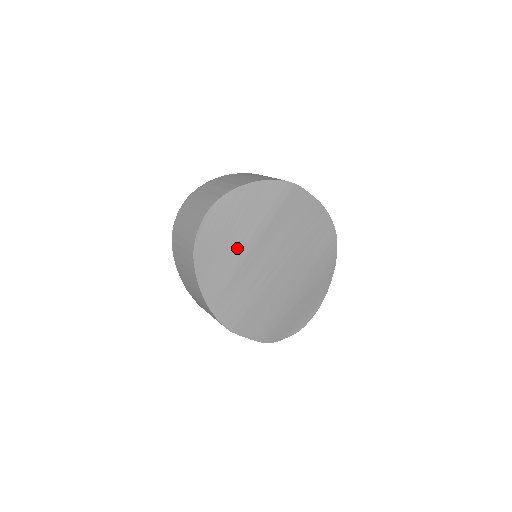
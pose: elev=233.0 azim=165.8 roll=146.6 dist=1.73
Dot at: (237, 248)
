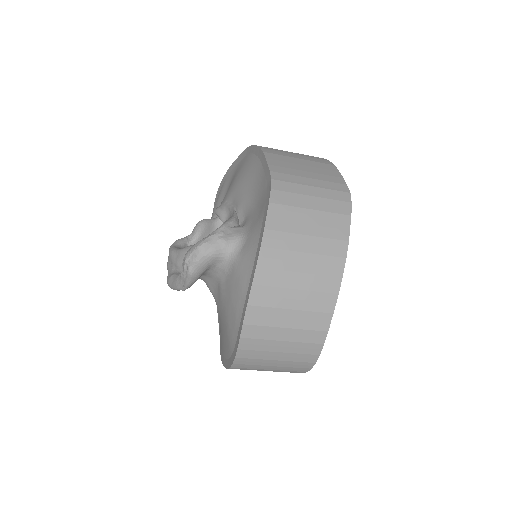
Dot at: occluded
